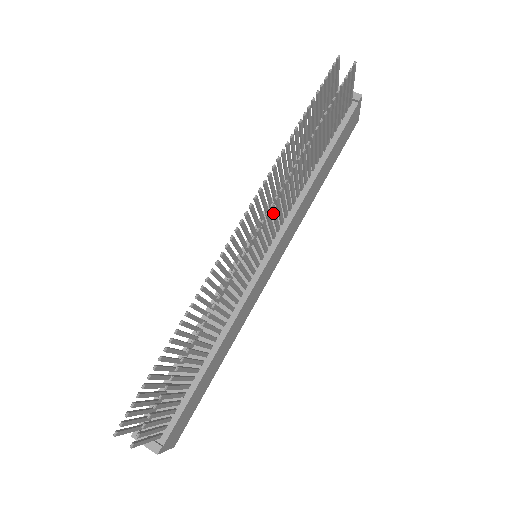
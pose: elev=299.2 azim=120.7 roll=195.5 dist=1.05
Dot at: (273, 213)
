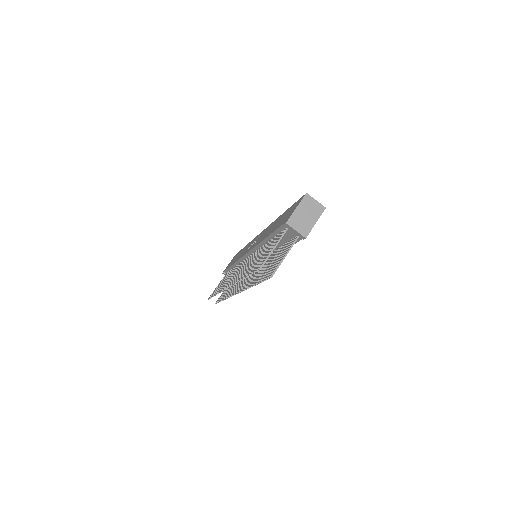
Dot at: occluded
